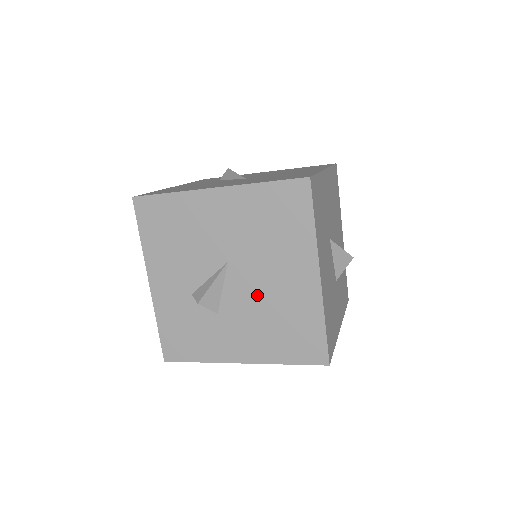
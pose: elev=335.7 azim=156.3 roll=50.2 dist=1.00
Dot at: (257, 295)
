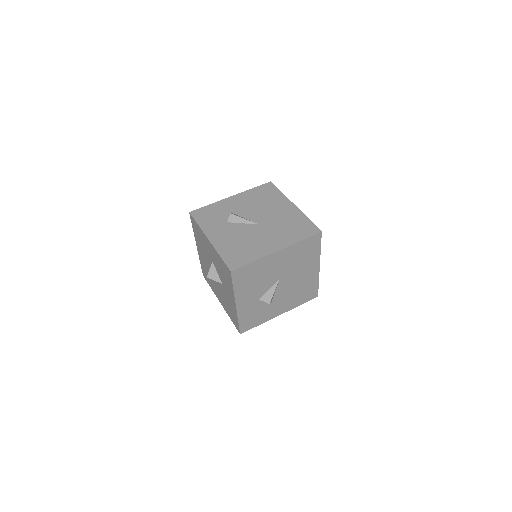
Dot at: (292, 286)
